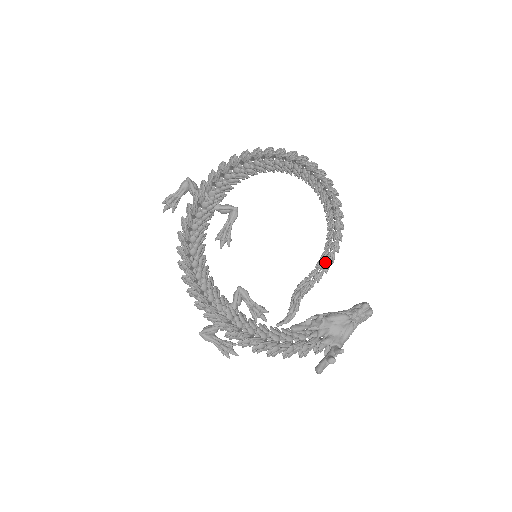
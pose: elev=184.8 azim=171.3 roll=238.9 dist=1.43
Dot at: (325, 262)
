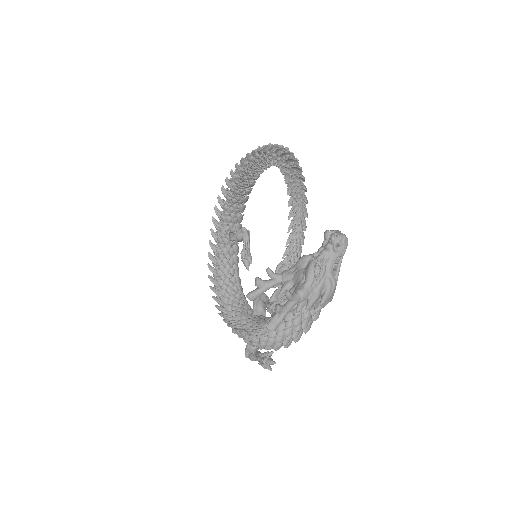
Dot at: (288, 219)
